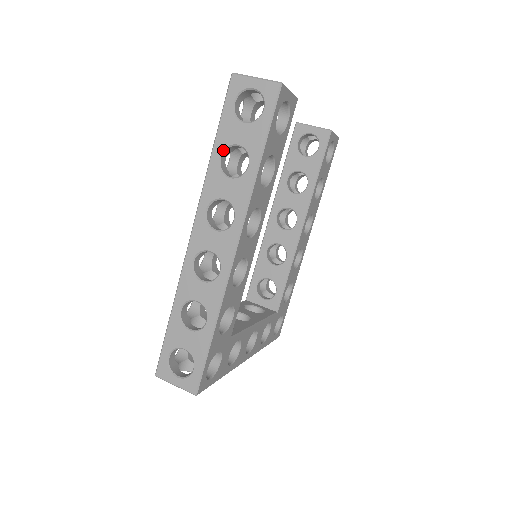
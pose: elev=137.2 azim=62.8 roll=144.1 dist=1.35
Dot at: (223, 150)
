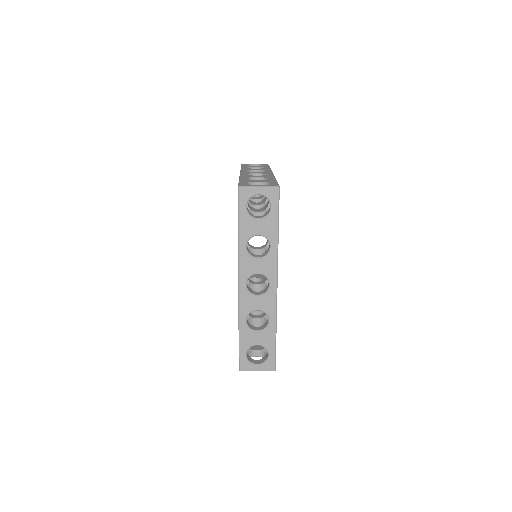
Dot at: (248, 167)
